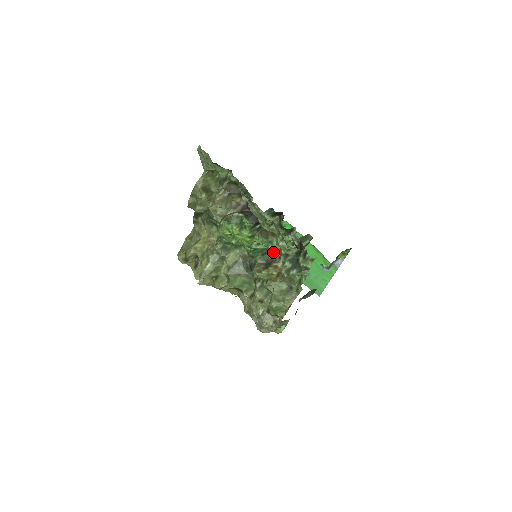
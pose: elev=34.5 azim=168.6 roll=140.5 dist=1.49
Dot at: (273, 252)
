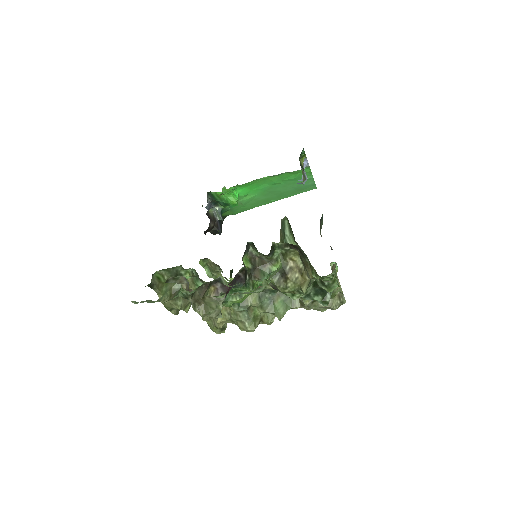
Dot at: occluded
